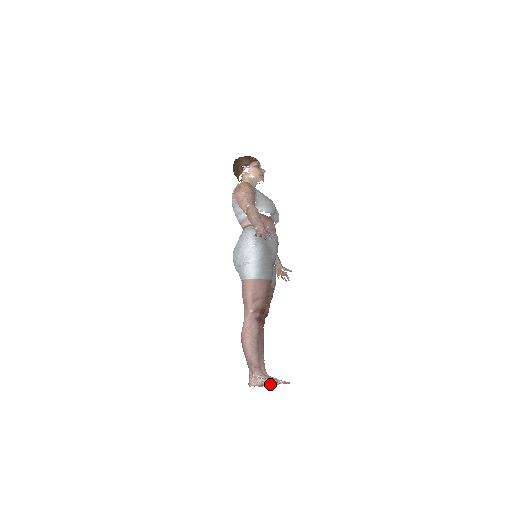
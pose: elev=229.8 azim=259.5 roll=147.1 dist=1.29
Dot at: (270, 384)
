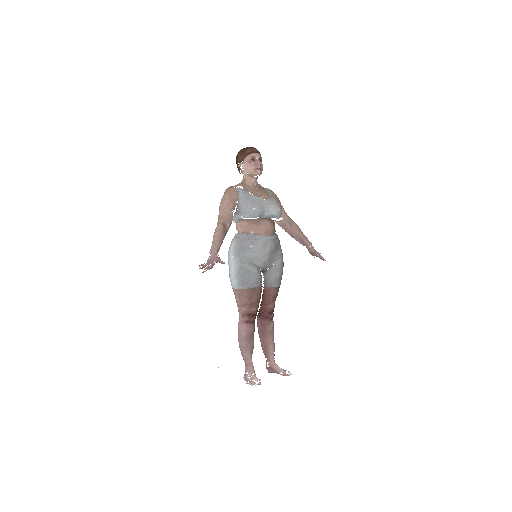
Dot at: occluded
